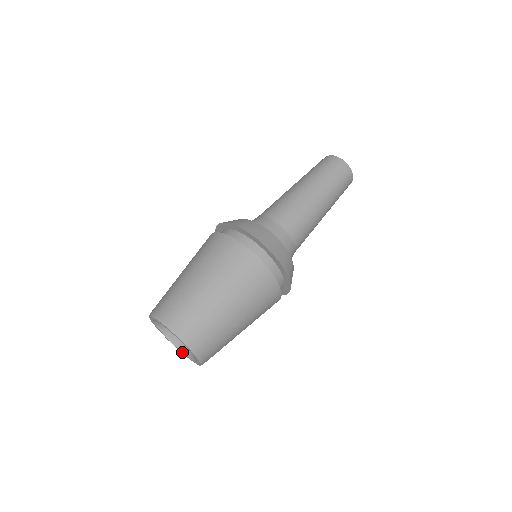
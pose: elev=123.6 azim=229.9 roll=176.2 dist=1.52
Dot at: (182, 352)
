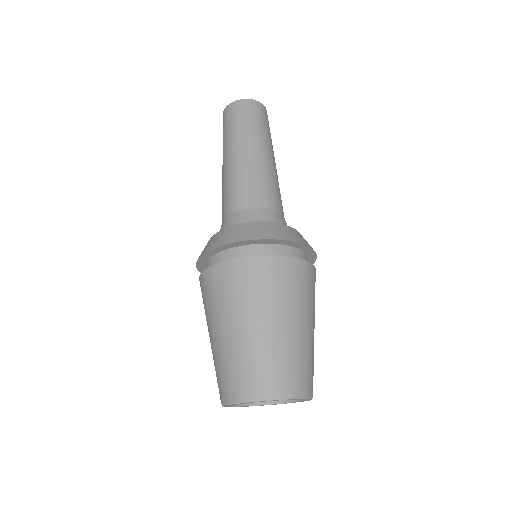
Dot at: occluded
